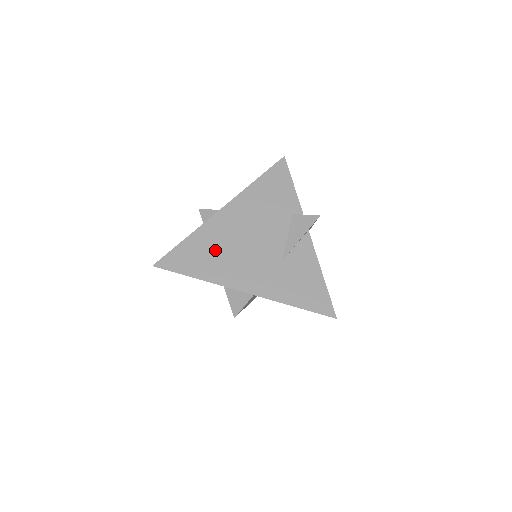
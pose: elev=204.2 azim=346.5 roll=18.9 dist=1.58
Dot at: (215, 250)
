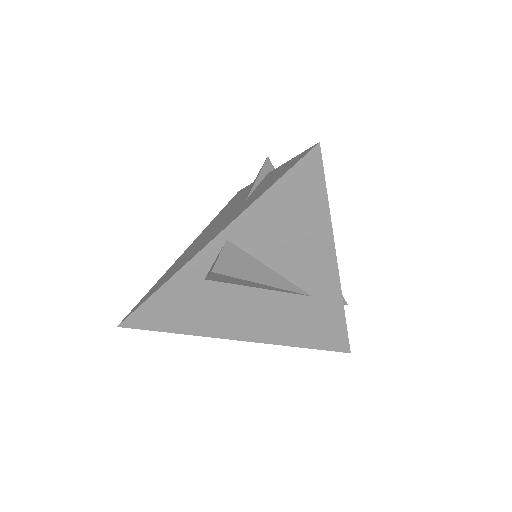
Dot at: (179, 263)
